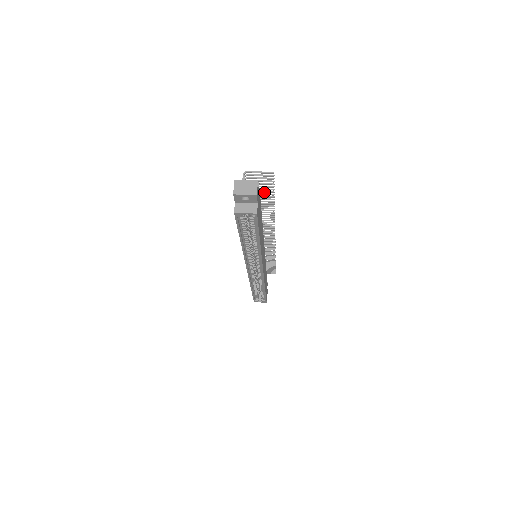
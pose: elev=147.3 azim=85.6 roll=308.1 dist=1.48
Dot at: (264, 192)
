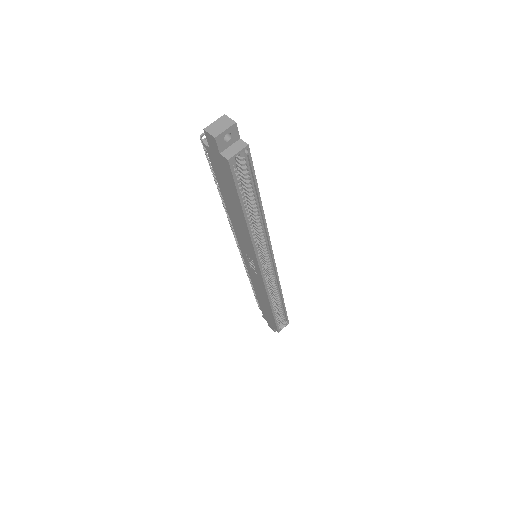
Dot at: occluded
